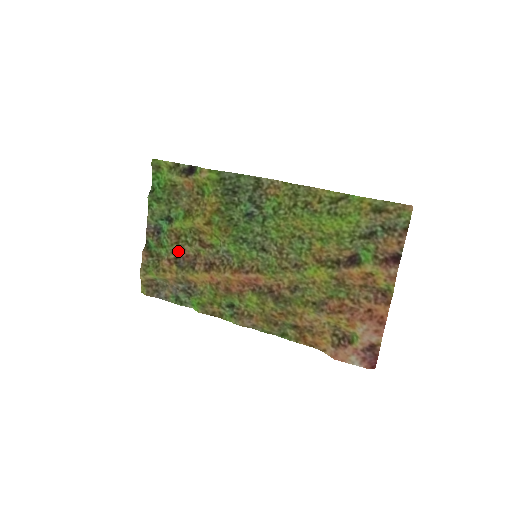
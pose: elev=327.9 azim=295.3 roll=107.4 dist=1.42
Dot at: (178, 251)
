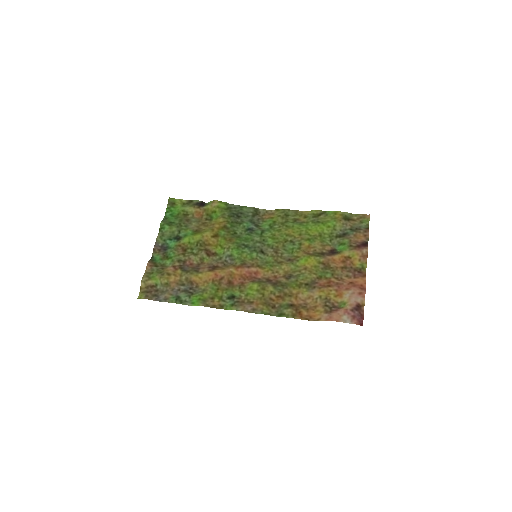
Dot at: (183, 260)
